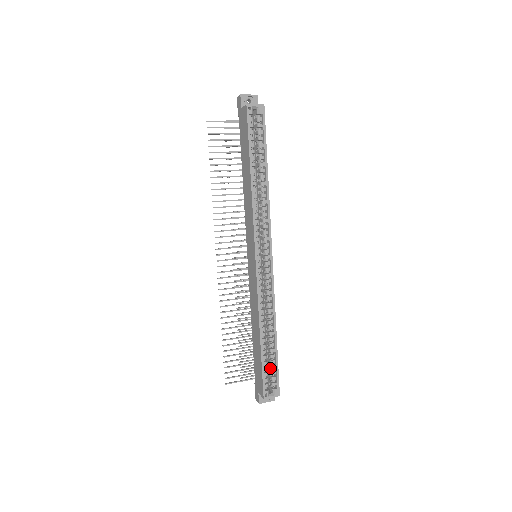
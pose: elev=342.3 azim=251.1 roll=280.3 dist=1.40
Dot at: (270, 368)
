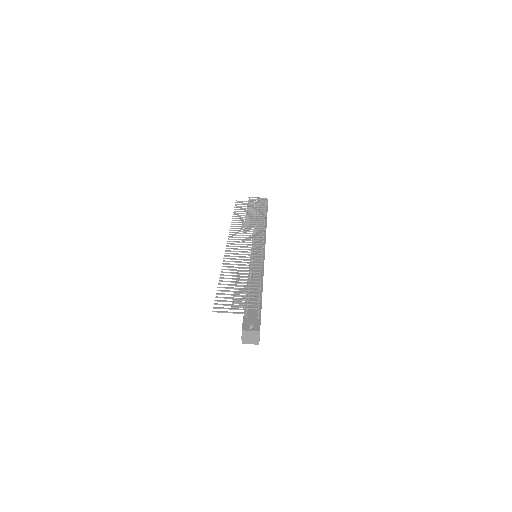
Dot at: occluded
